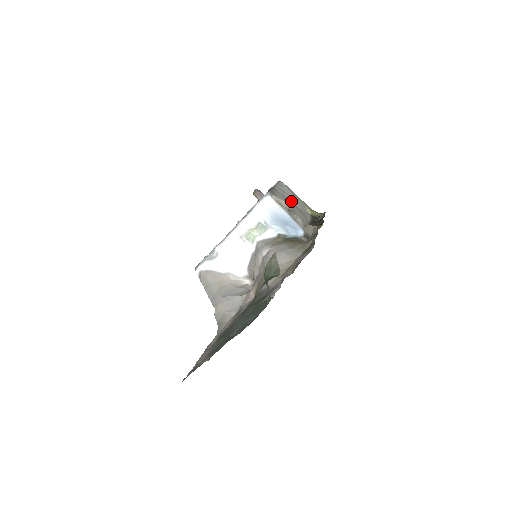
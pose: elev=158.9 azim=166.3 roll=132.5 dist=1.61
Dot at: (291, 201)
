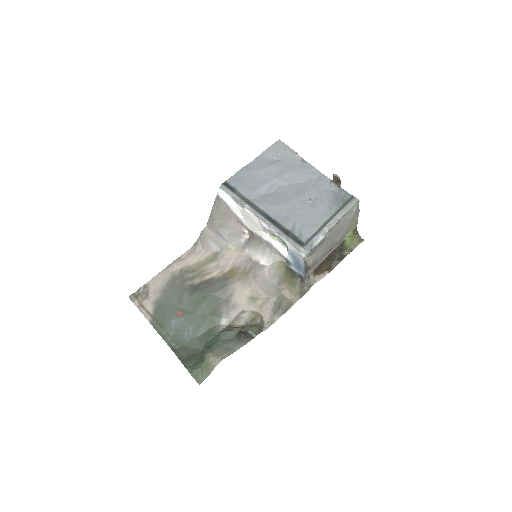
Dot at: (335, 237)
